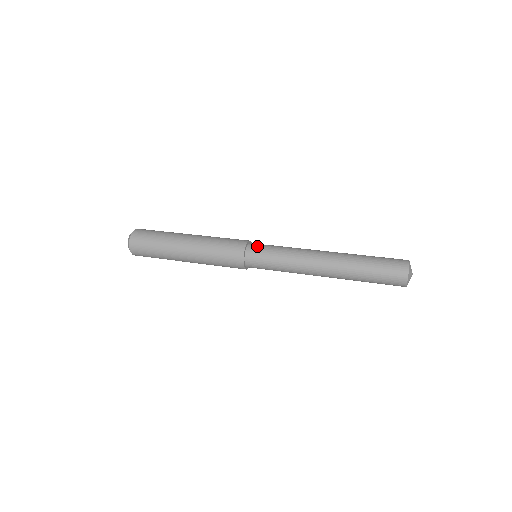
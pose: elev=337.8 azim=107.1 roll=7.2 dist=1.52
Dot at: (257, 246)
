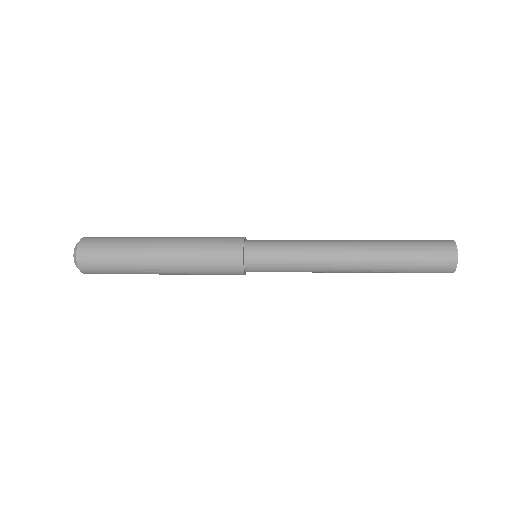
Dot at: (258, 241)
